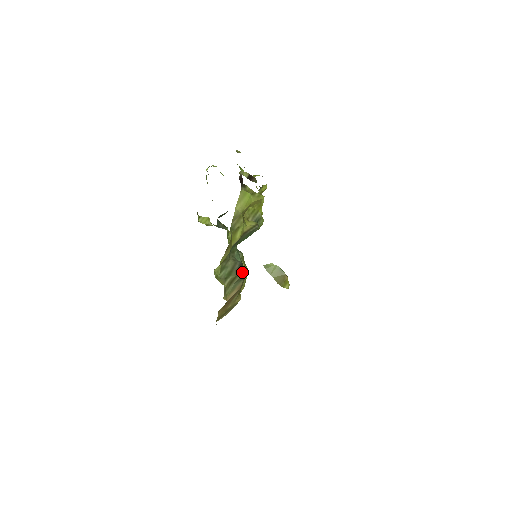
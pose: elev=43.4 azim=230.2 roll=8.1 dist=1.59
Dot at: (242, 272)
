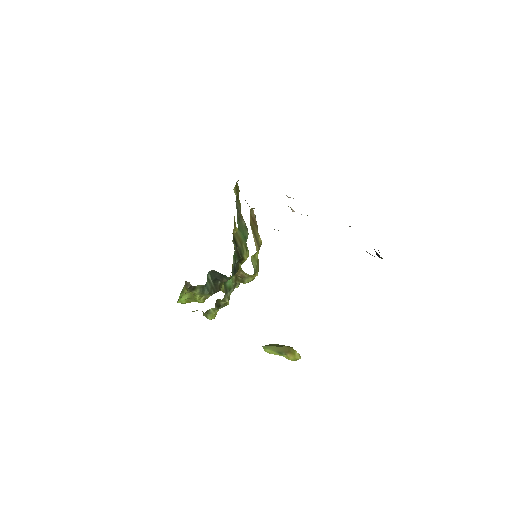
Dot at: occluded
